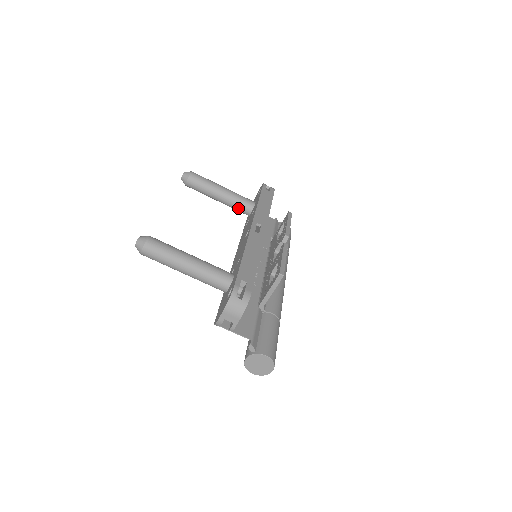
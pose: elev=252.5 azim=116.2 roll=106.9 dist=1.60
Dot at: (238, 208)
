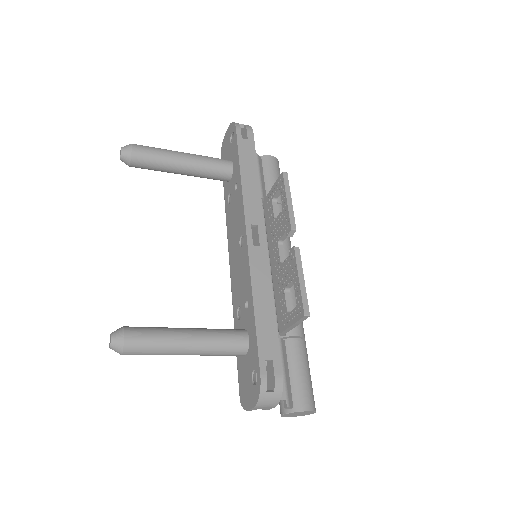
Dot at: (211, 178)
